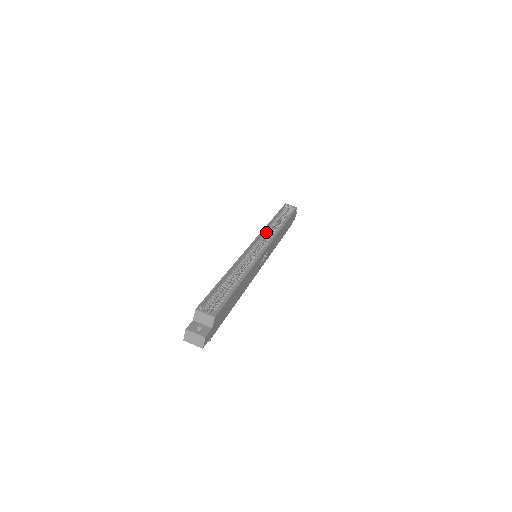
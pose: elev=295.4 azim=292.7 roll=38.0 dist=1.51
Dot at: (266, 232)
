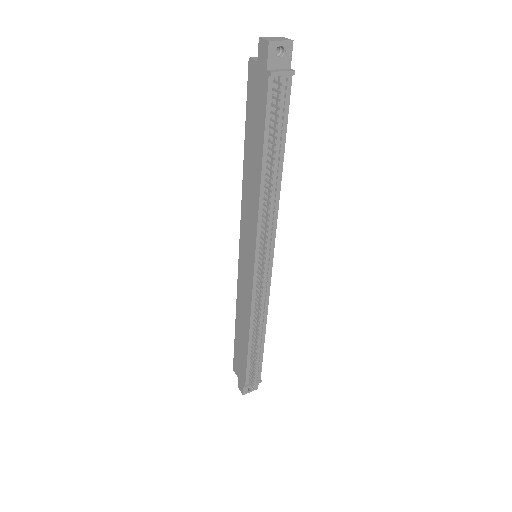
Dot at: occluded
